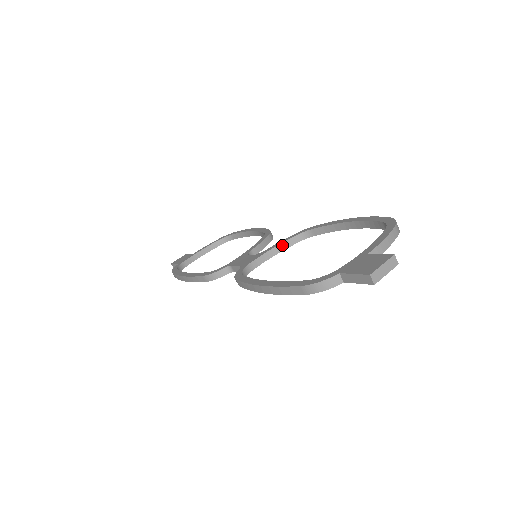
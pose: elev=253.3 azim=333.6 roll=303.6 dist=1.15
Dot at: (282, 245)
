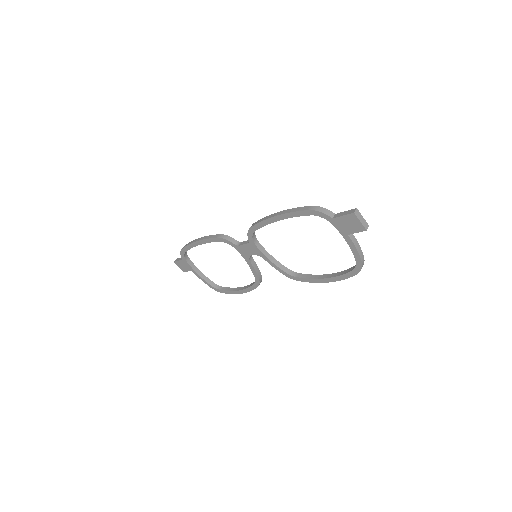
Dot at: (277, 262)
